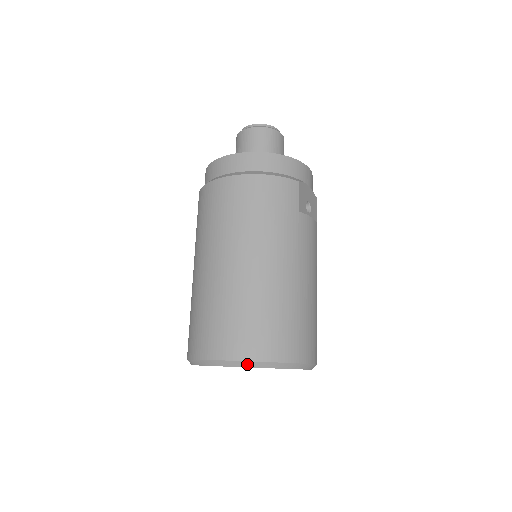
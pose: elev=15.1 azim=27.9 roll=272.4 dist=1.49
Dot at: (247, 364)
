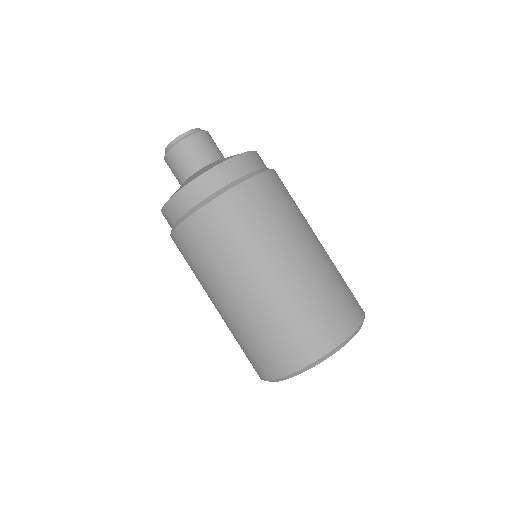
Dot at: (355, 333)
